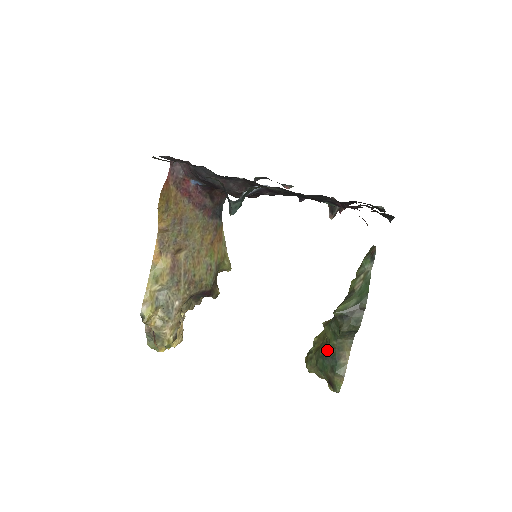
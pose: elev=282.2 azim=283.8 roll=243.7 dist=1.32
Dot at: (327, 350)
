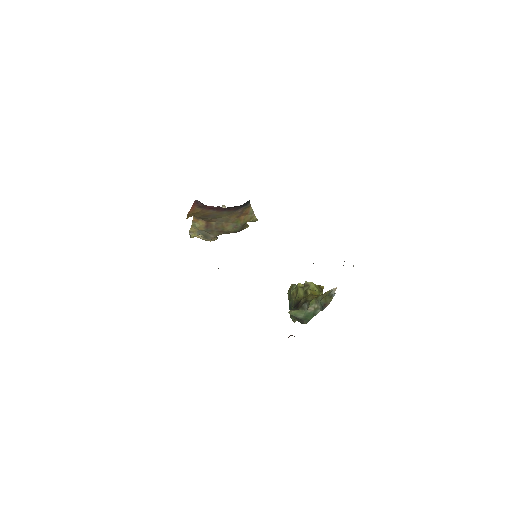
Dot at: (291, 307)
